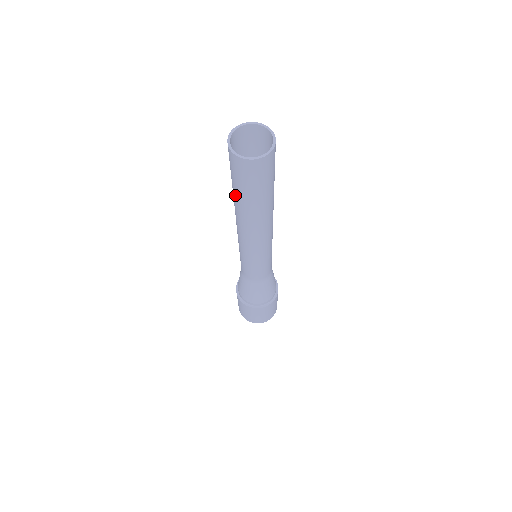
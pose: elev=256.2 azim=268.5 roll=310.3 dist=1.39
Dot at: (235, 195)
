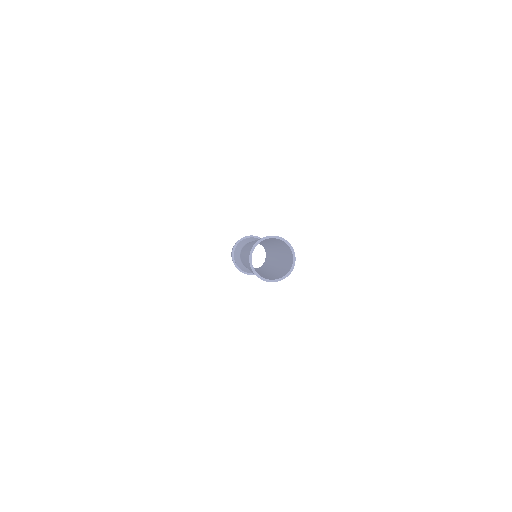
Dot at: (248, 267)
